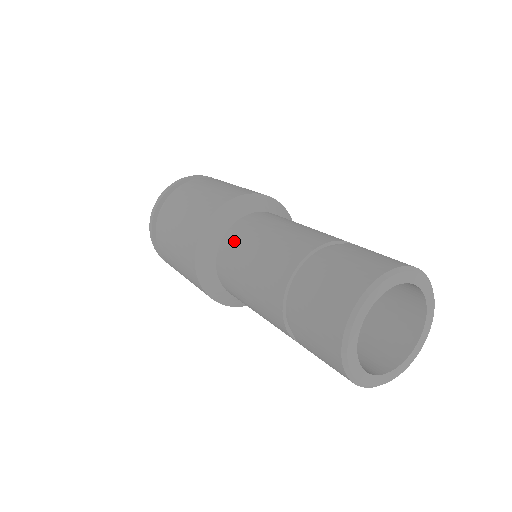
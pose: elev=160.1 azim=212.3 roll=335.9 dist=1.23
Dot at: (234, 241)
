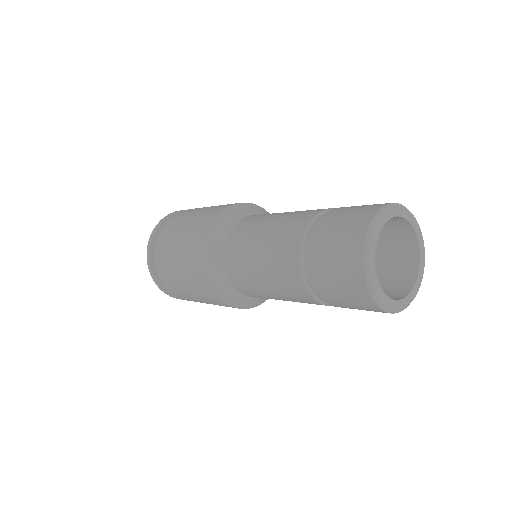
Dot at: (237, 244)
